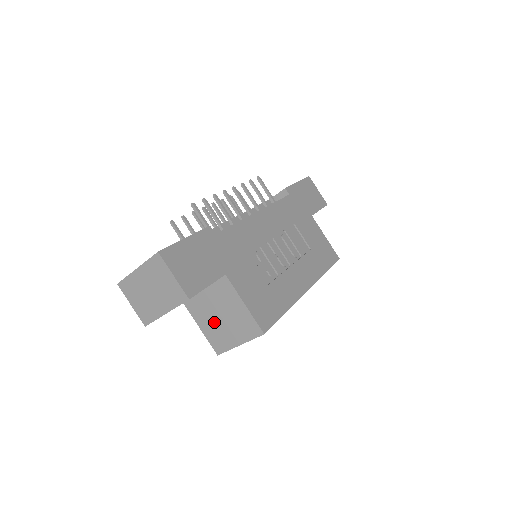
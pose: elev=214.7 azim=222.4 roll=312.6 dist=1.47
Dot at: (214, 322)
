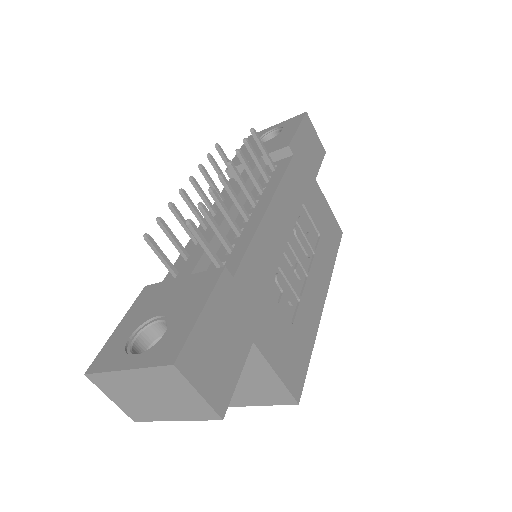
Dot at: occluded
